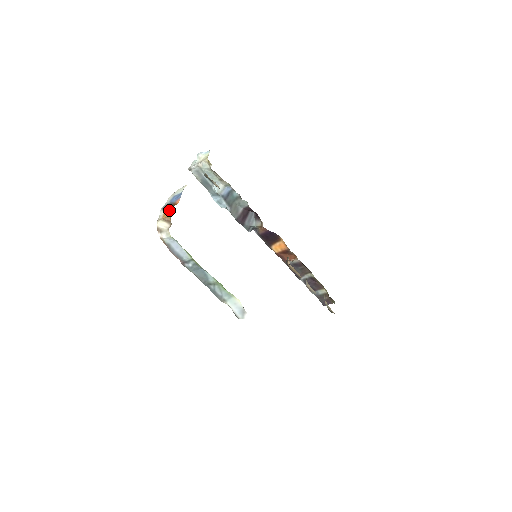
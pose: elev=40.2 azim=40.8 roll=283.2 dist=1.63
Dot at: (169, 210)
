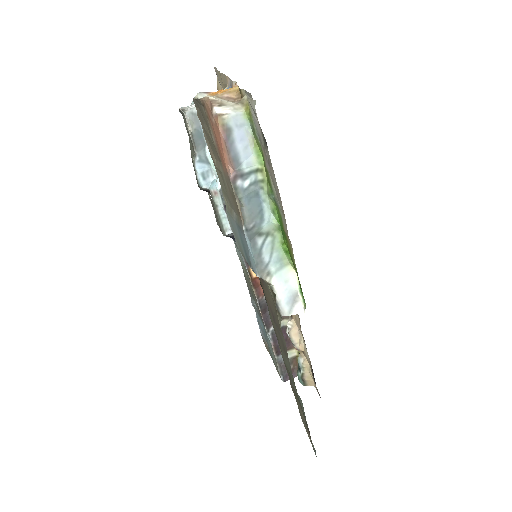
Dot at: occluded
